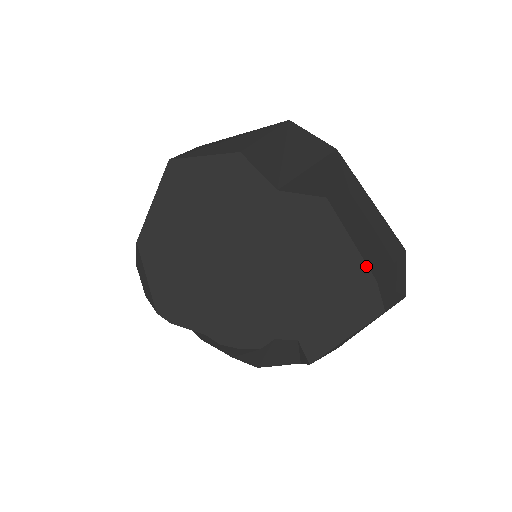
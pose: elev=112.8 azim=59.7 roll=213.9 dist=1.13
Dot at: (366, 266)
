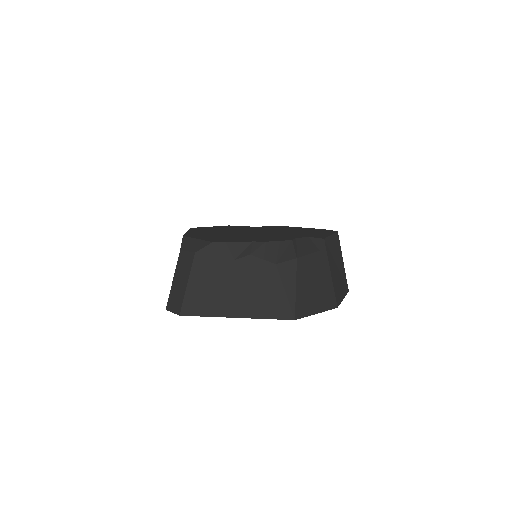
Dot at: occluded
